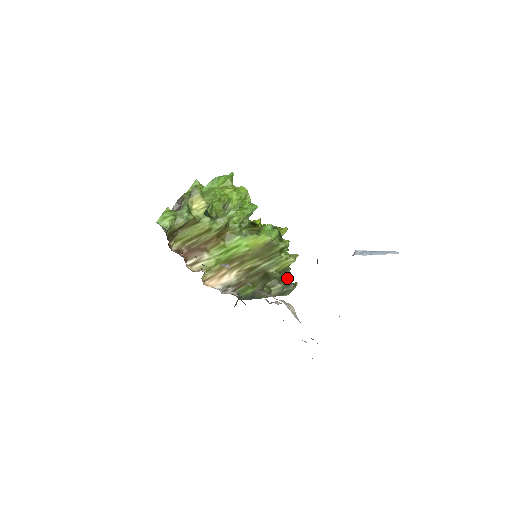
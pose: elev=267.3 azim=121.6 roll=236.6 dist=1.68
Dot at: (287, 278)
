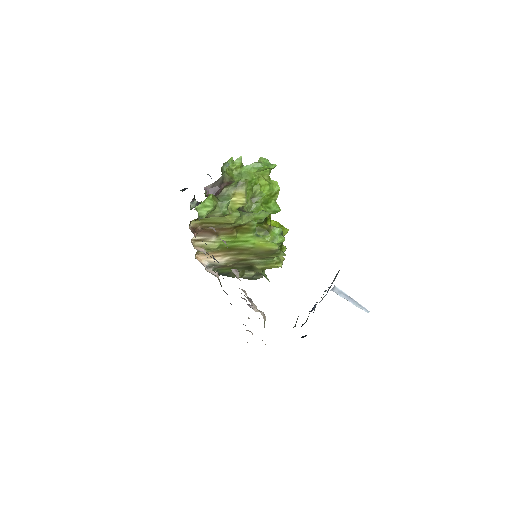
Dot at: (267, 278)
